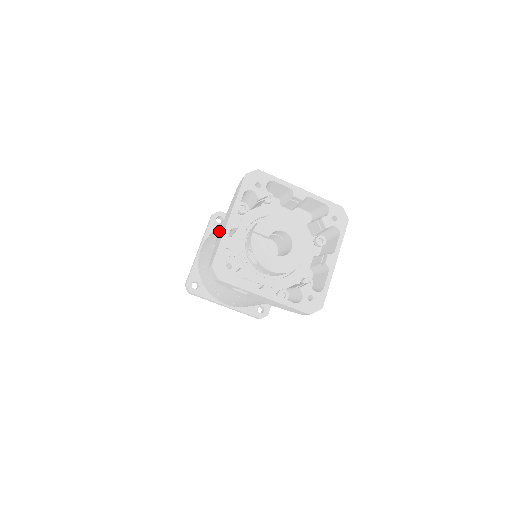
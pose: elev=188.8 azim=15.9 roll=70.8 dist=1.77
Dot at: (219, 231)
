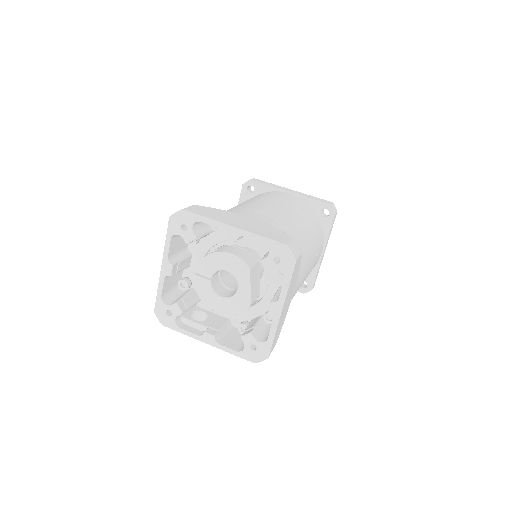
Dot at: occluded
